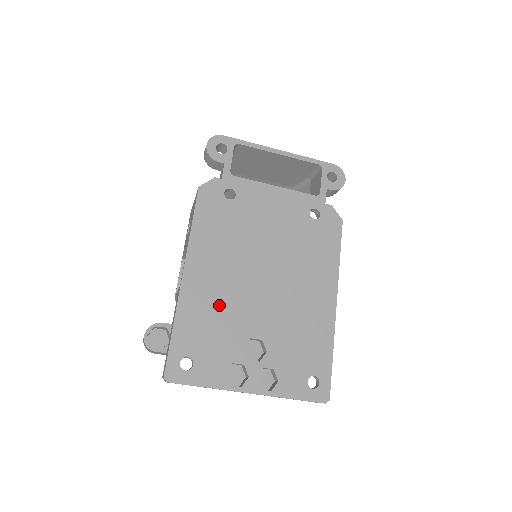
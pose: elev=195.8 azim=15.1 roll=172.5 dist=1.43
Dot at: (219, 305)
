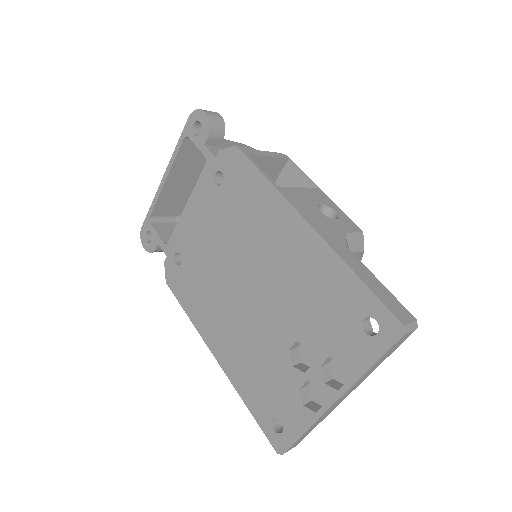
Dot at: (248, 351)
